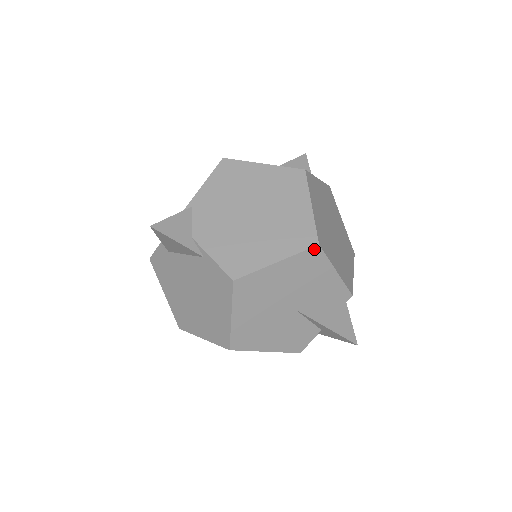
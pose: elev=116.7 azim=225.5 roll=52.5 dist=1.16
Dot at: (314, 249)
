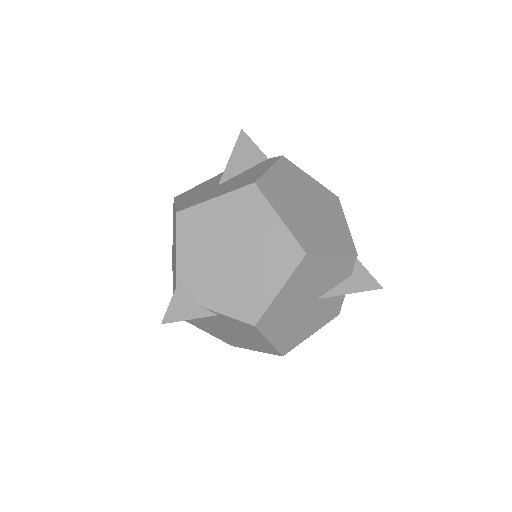
Dot at: (304, 259)
